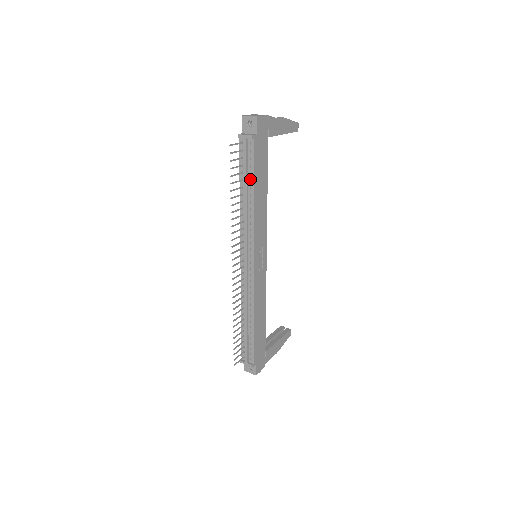
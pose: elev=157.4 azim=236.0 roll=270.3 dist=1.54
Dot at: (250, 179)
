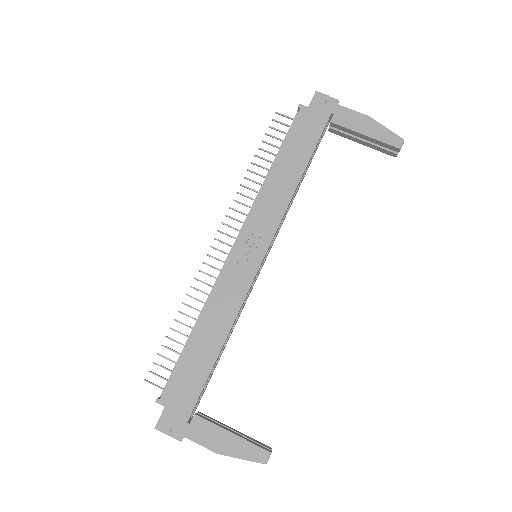
Dot at: (281, 150)
